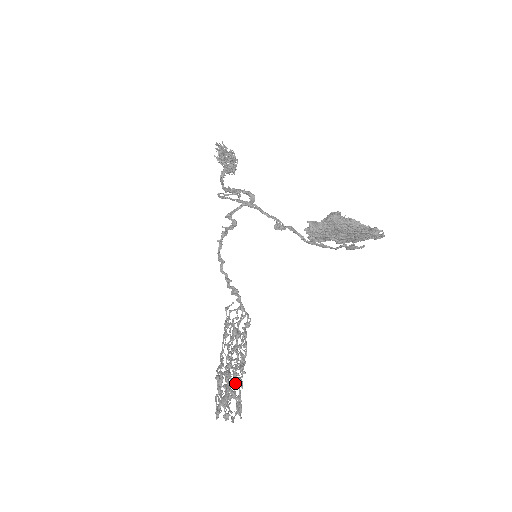
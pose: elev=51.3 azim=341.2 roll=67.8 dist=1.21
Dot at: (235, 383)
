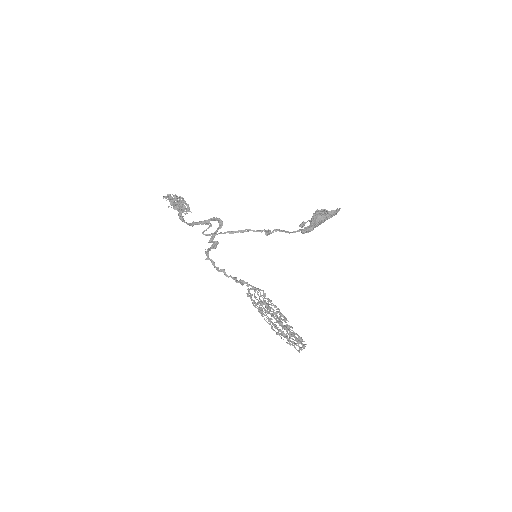
Dot at: occluded
